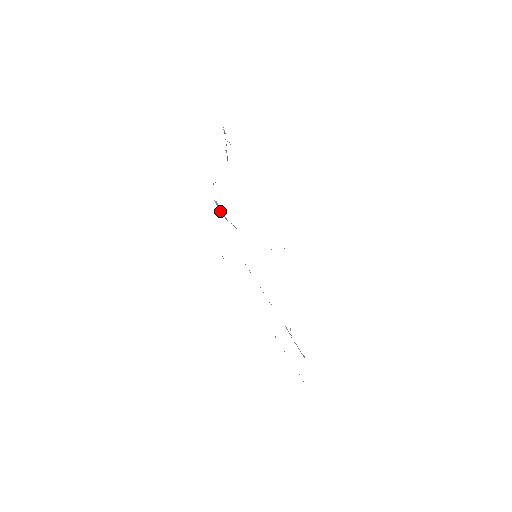
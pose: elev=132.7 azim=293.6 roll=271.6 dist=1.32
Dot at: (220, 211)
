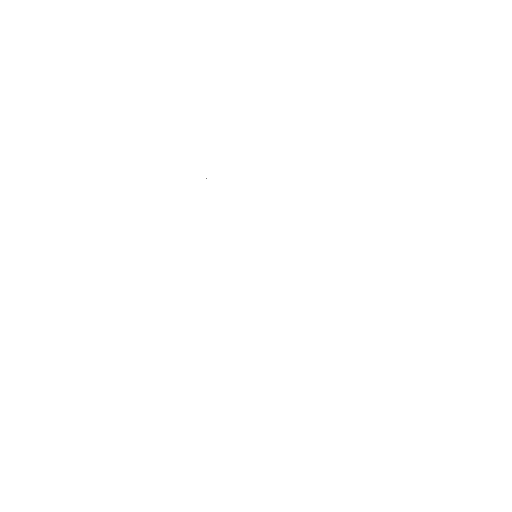
Dot at: occluded
